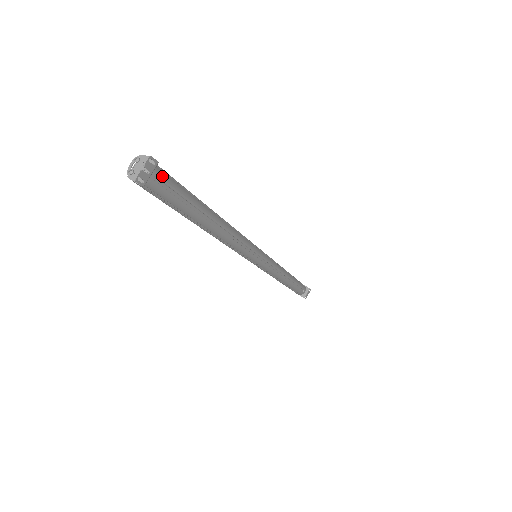
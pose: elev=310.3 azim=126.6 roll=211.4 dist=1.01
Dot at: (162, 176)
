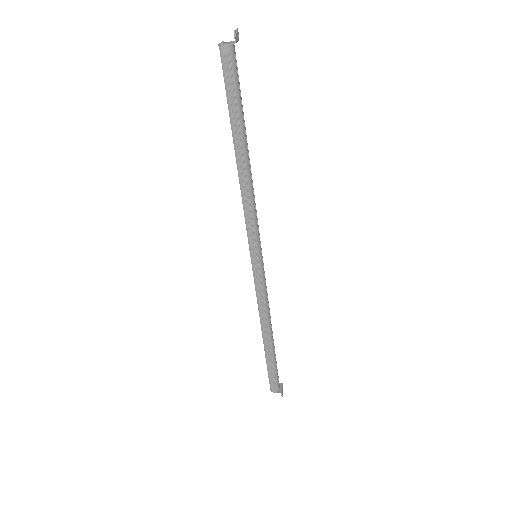
Dot at: occluded
